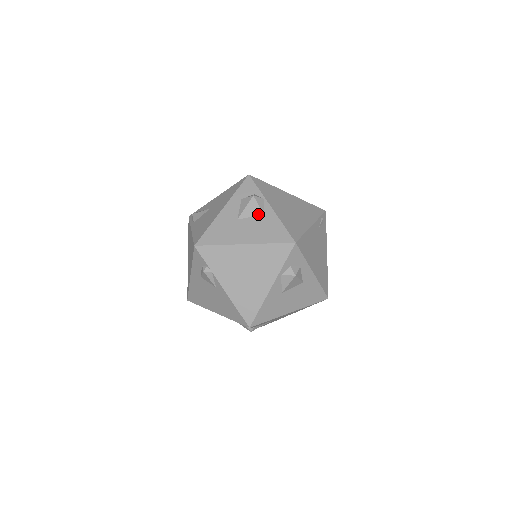
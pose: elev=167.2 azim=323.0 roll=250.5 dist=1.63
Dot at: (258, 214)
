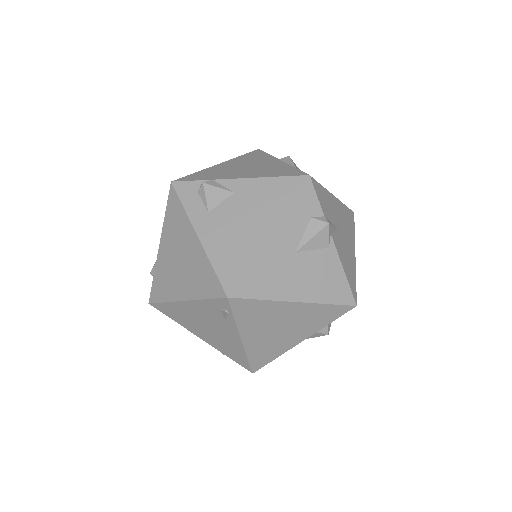
Dot at: occluded
